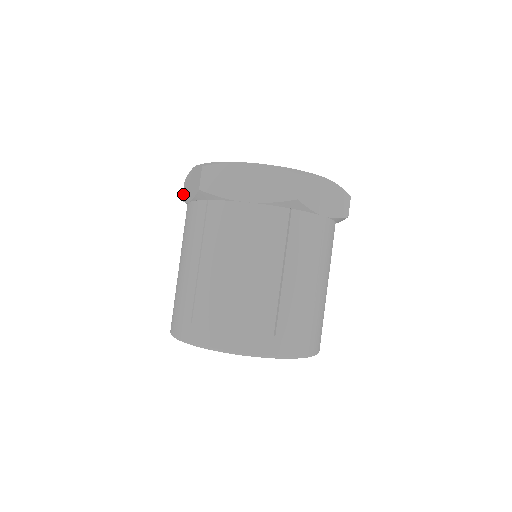
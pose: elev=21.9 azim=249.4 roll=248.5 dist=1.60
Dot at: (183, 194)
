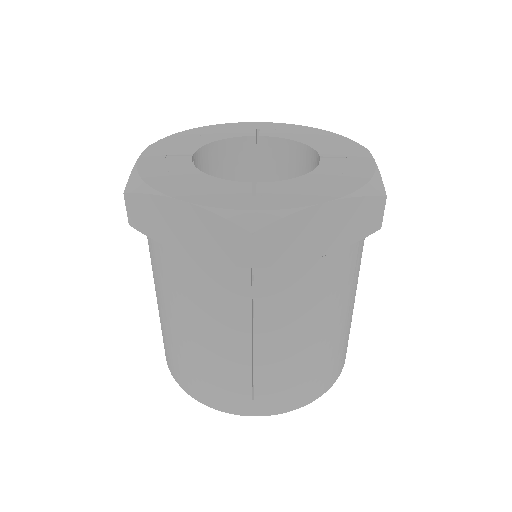
Dot at: occluded
